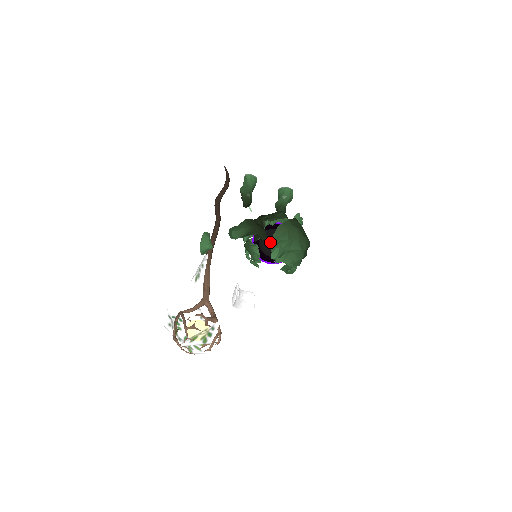
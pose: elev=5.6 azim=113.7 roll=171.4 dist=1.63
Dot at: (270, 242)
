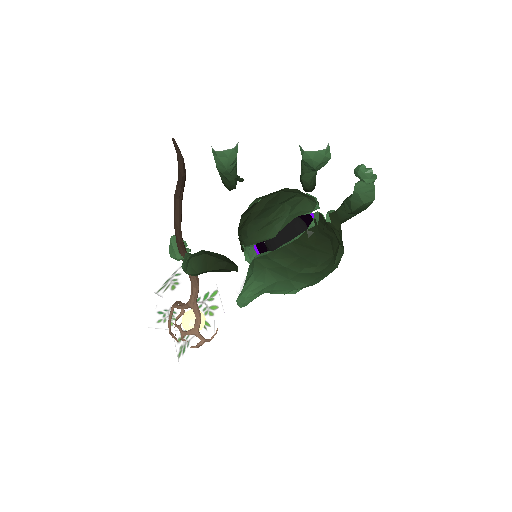
Dot at: (268, 250)
